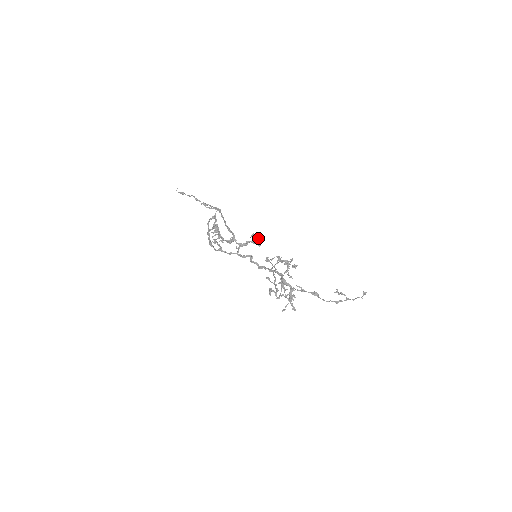
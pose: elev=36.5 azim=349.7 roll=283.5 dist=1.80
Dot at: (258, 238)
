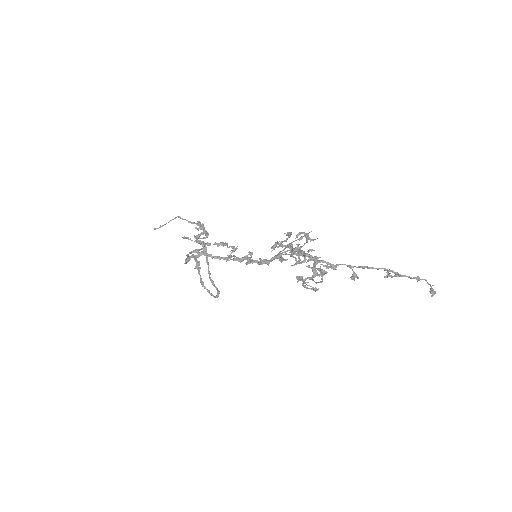
Dot at: occluded
